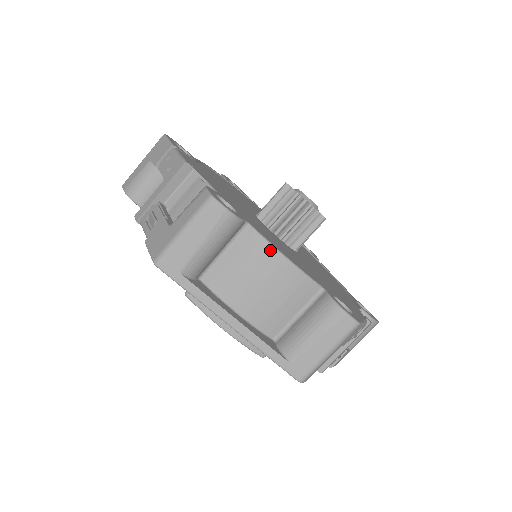
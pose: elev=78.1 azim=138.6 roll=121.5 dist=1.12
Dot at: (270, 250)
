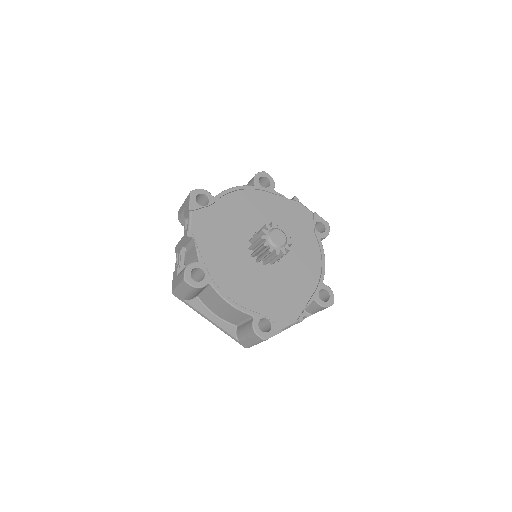
Dot at: (221, 299)
